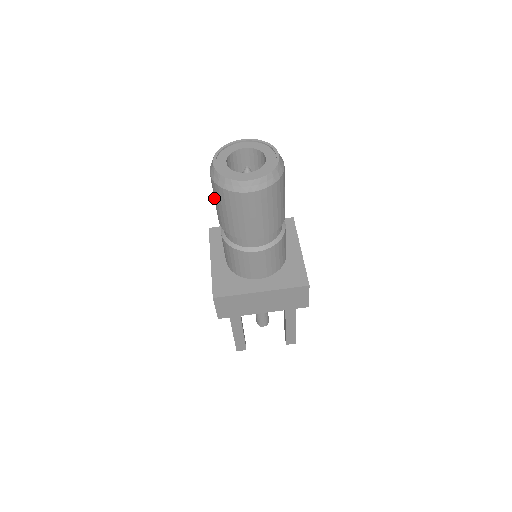
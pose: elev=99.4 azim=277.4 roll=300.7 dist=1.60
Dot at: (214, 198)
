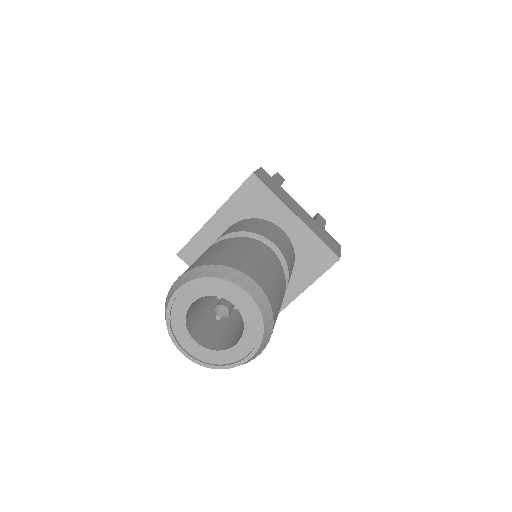
Dot at: occluded
